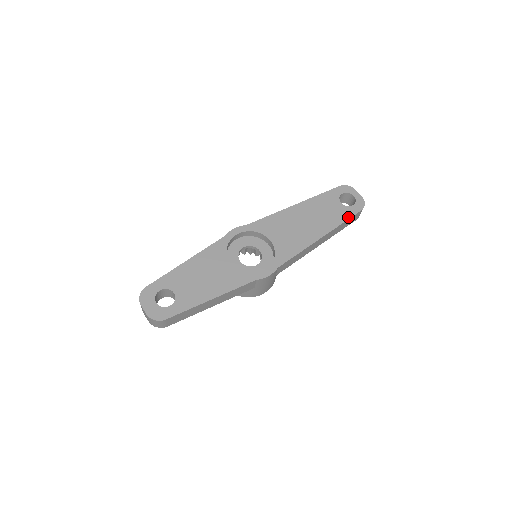
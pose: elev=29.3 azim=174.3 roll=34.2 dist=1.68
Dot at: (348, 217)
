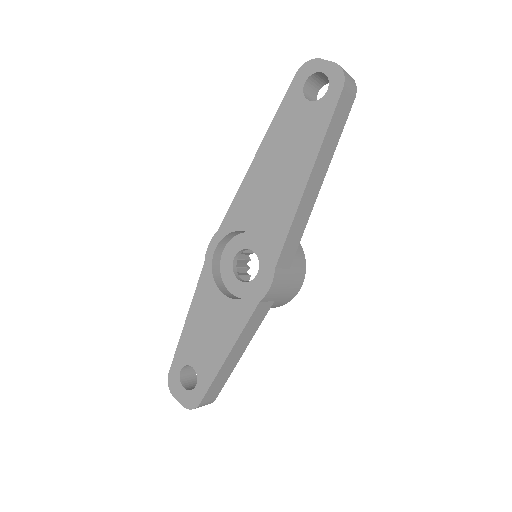
Dot at: (328, 117)
